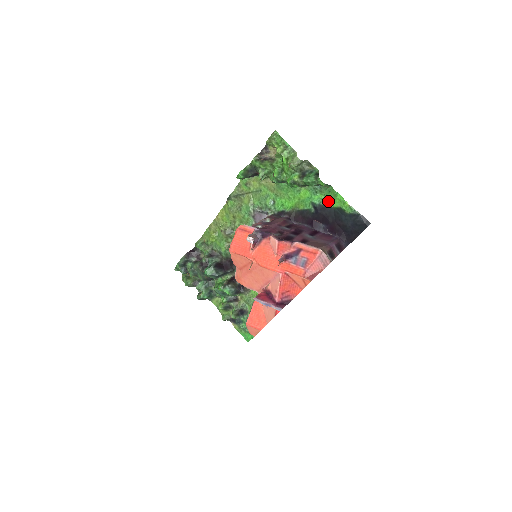
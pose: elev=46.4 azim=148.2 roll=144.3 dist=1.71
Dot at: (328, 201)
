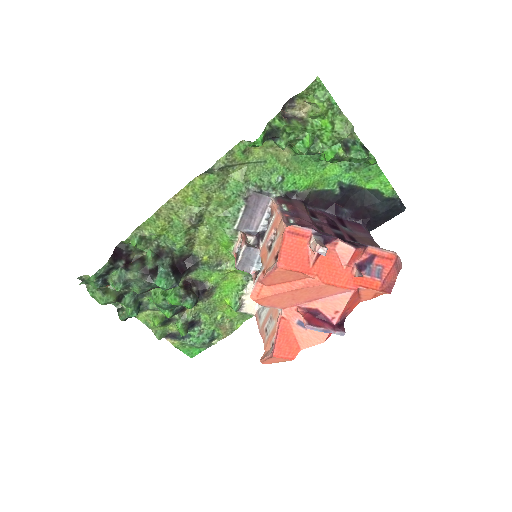
Dot at: (360, 181)
